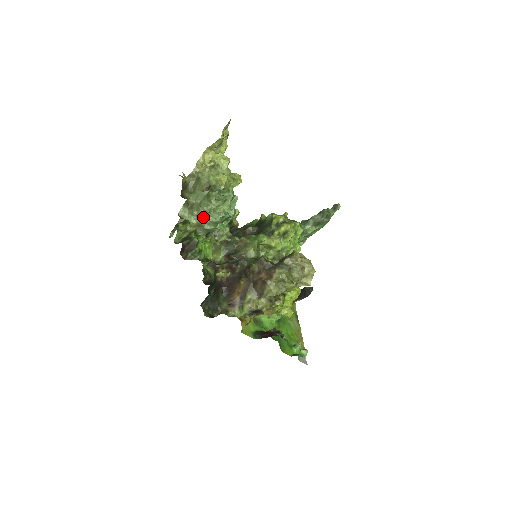
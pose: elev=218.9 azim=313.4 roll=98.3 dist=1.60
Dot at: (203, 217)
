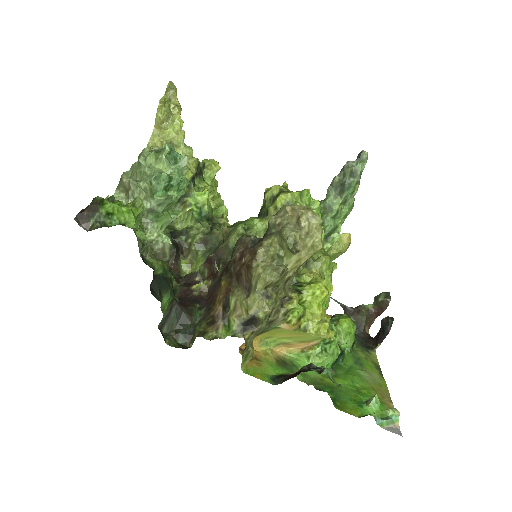
Dot at: (137, 191)
